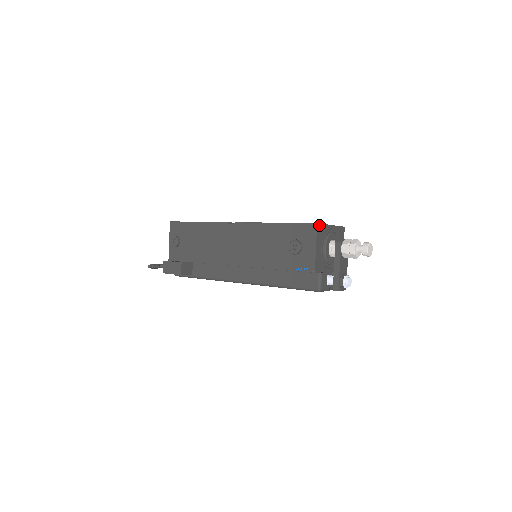
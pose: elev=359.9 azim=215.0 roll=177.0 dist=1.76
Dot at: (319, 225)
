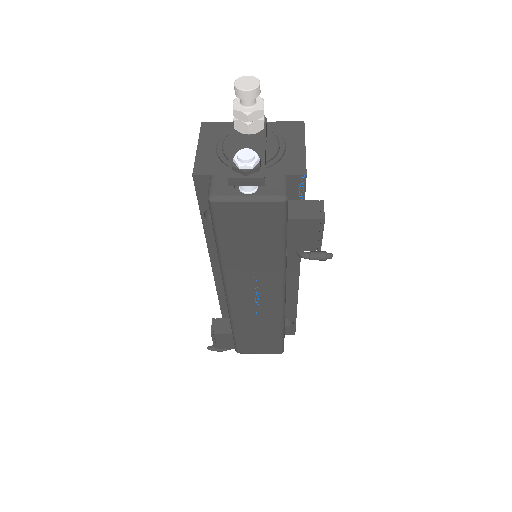
Dot at: (209, 124)
